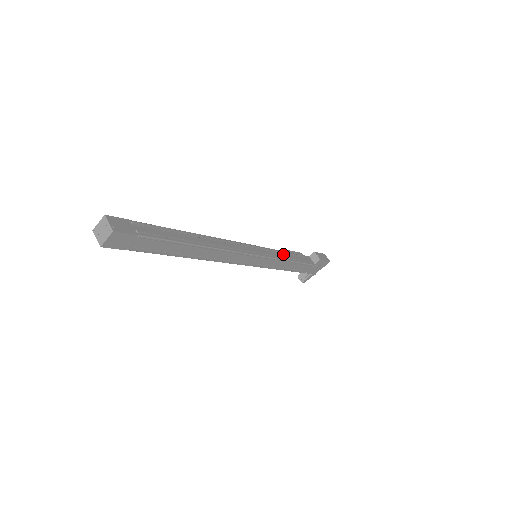
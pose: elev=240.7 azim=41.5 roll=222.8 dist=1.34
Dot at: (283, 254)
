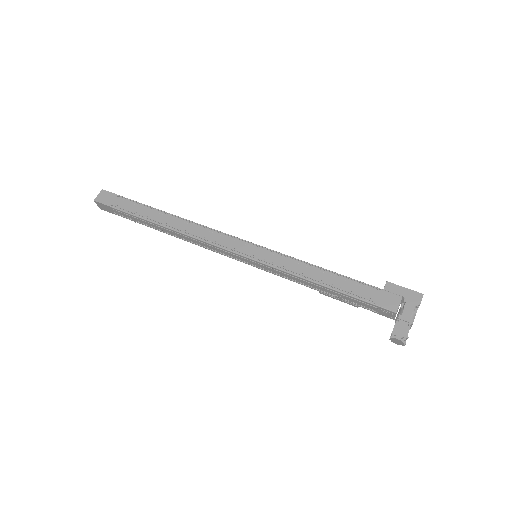
Dot at: occluded
